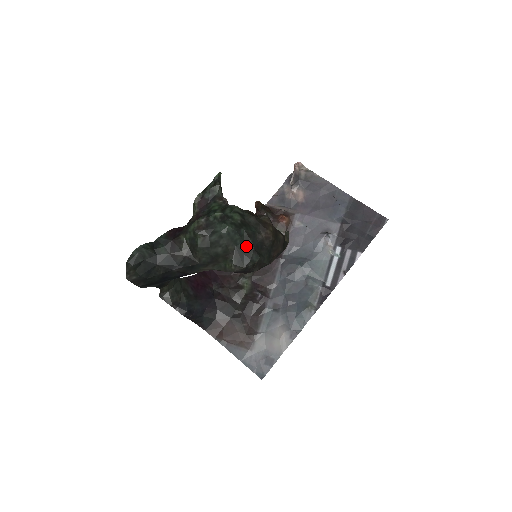
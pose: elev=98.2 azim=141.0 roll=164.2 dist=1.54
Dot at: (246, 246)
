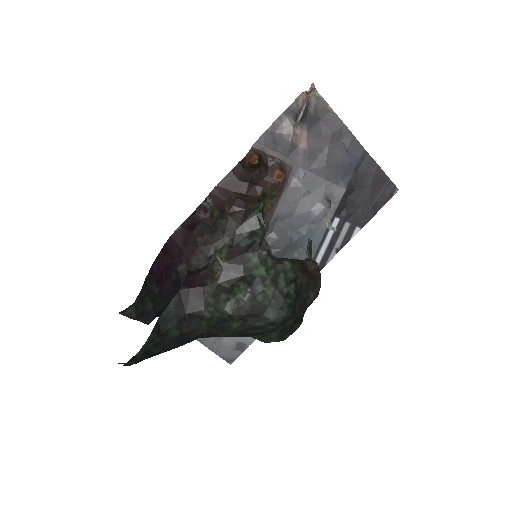
Dot at: (294, 320)
